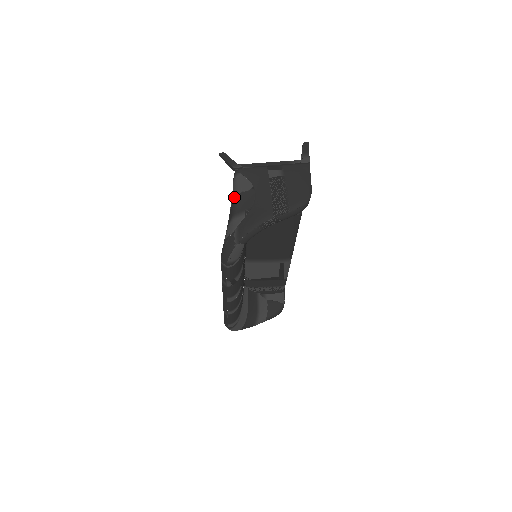
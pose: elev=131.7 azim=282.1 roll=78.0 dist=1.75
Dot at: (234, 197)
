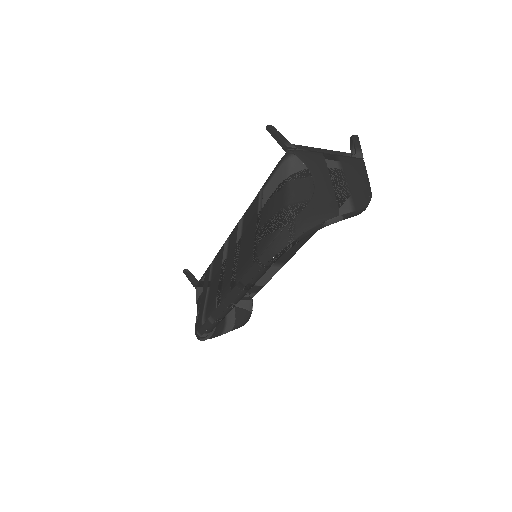
Dot at: (287, 182)
